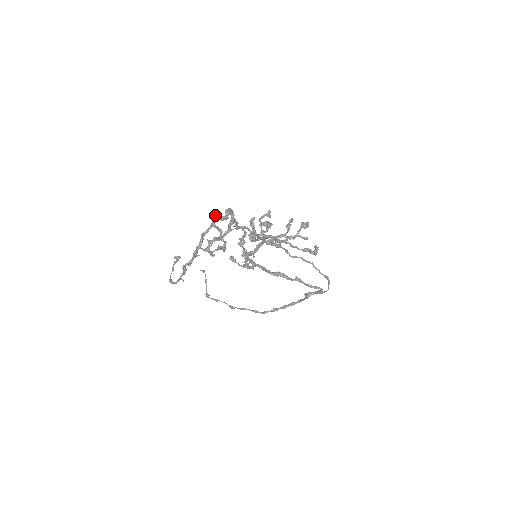
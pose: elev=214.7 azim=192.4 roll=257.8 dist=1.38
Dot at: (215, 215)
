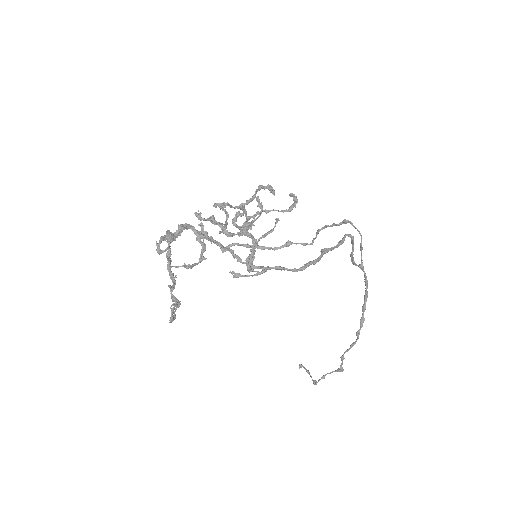
Dot at: occluded
